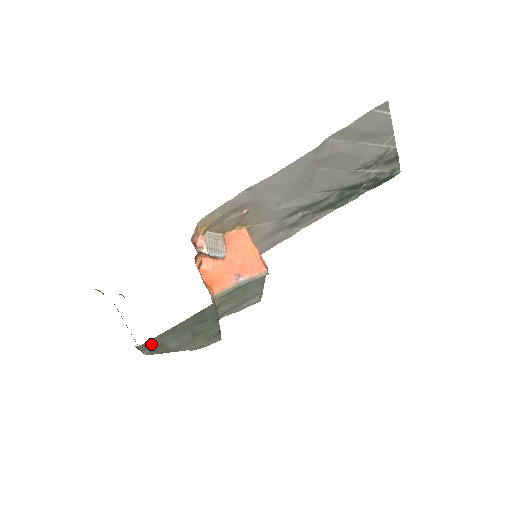
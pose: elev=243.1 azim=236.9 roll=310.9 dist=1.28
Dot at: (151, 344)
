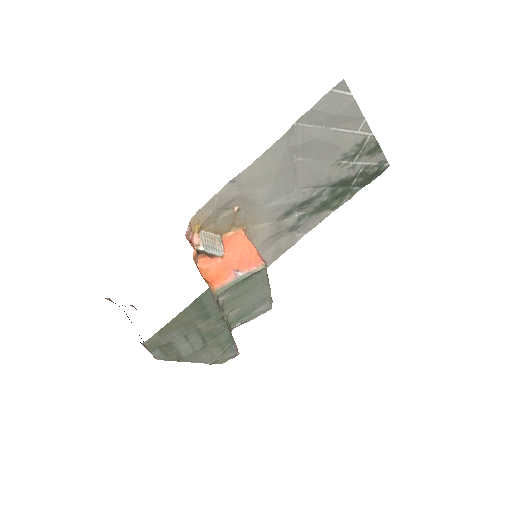
Dot at: (158, 342)
